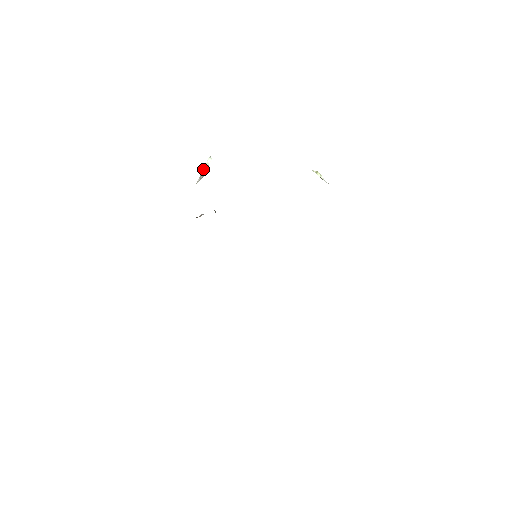
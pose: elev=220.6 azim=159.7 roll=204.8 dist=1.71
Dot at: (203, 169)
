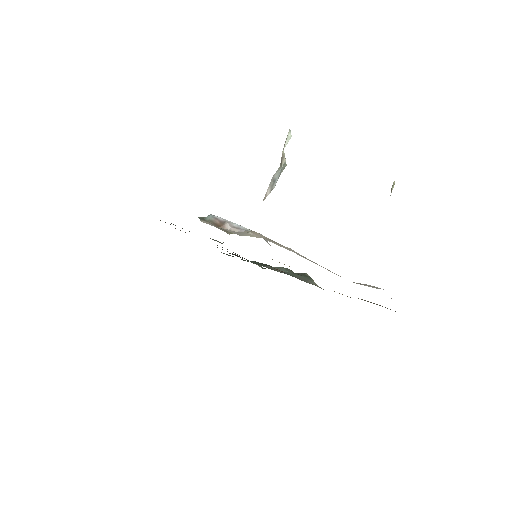
Dot at: (281, 169)
